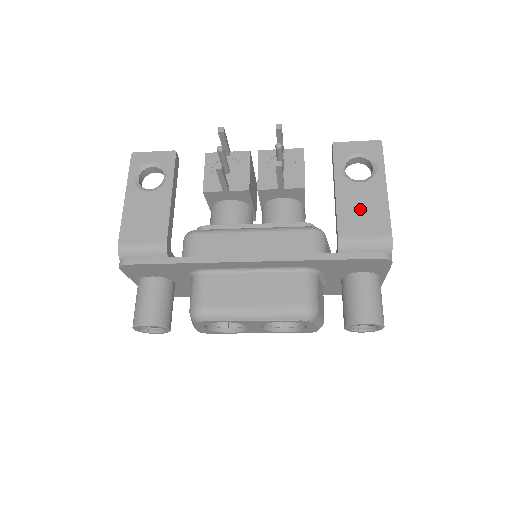
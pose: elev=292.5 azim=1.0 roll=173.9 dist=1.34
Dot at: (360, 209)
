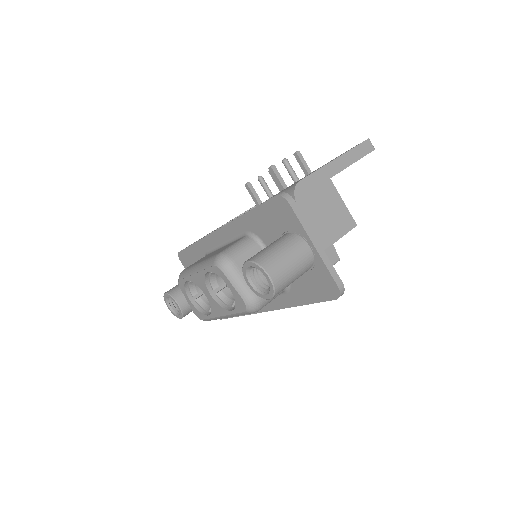
Dot at: occluded
